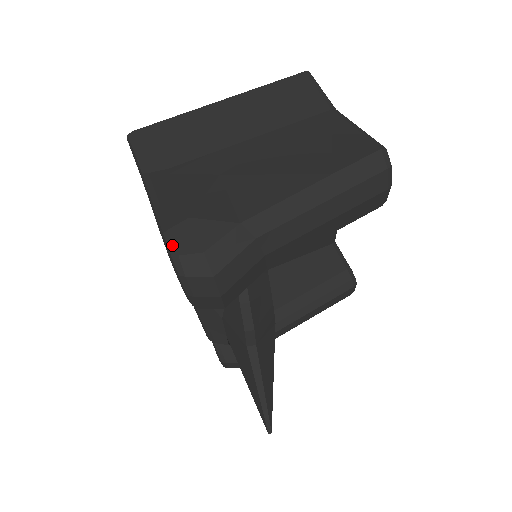
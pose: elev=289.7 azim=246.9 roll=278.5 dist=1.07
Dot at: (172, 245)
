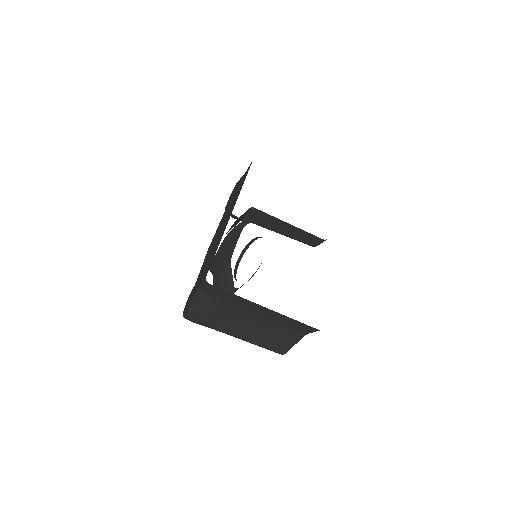
Dot at: (185, 317)
